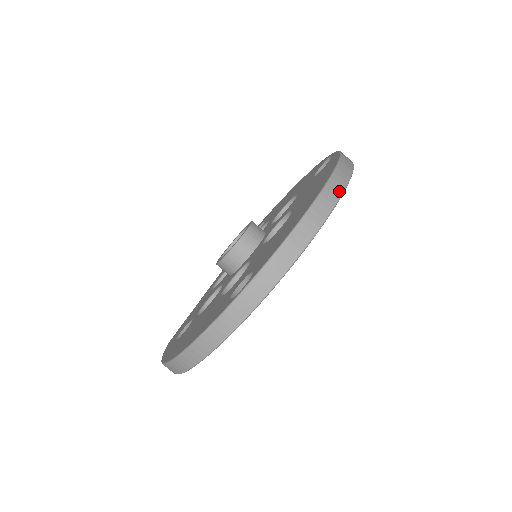
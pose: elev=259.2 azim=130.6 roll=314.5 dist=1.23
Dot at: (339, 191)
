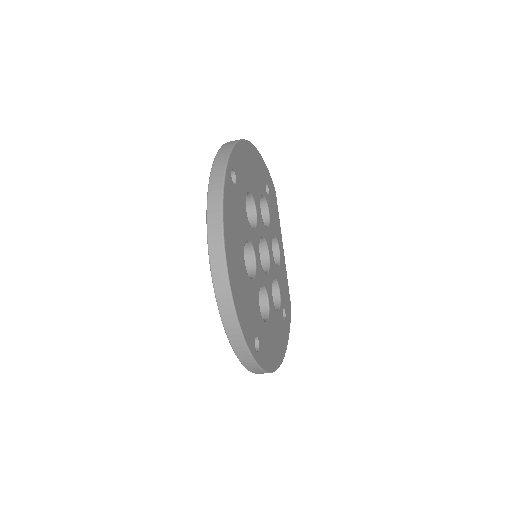
Dot at: (222, 263)
